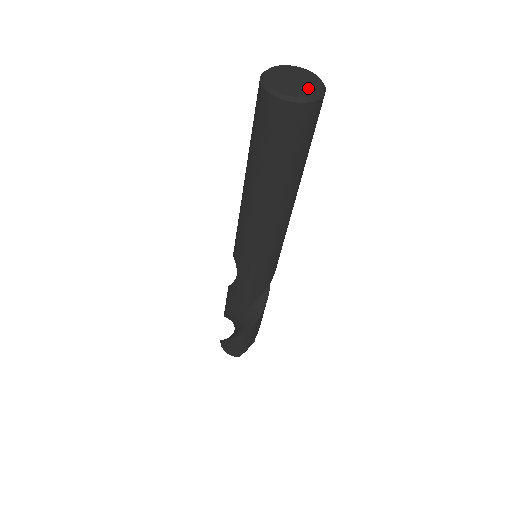
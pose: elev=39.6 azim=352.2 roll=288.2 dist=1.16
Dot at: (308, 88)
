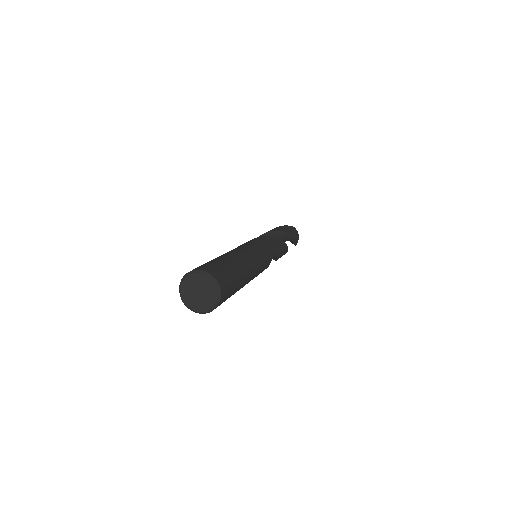
Dot at: (201, 304)
